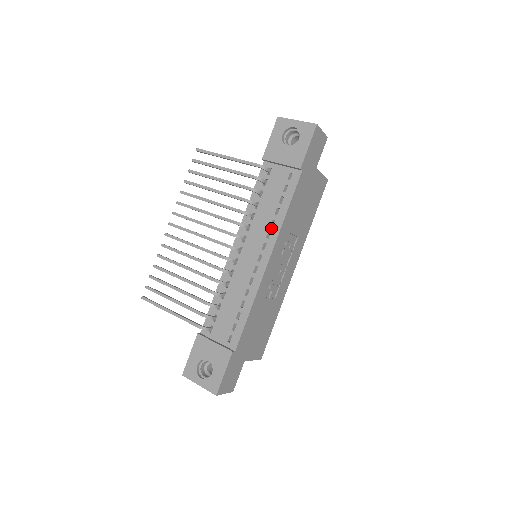
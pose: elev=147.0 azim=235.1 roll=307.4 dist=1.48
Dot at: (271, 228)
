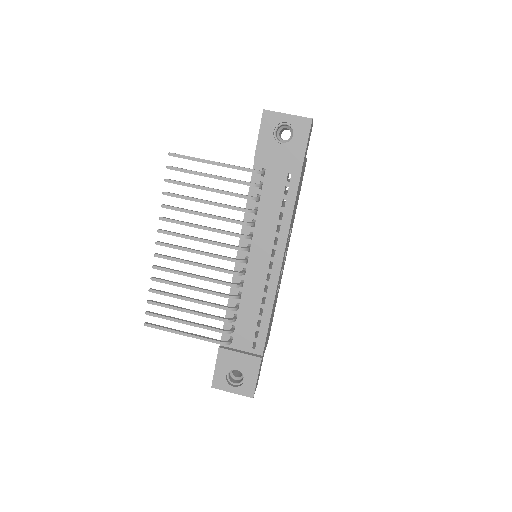
Dot at: (277, 234)
